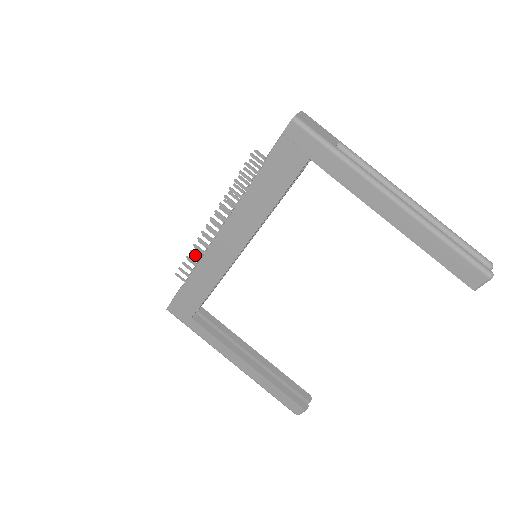
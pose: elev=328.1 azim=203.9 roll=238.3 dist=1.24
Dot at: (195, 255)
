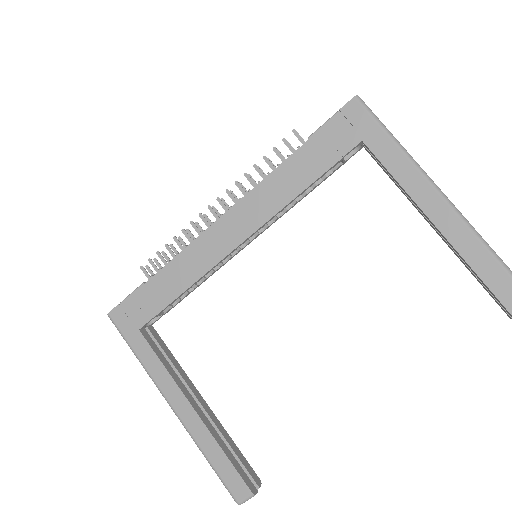
Dot at: (178, 243)
